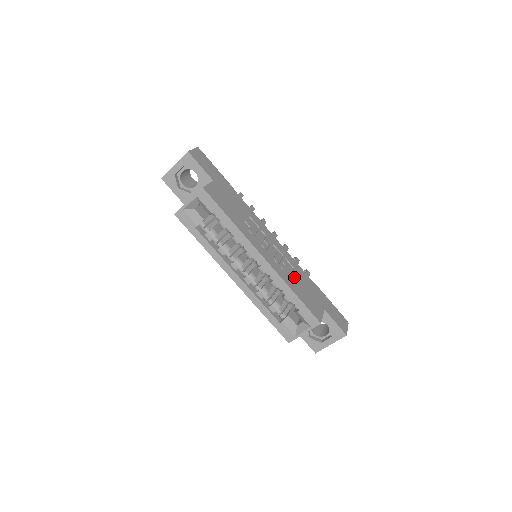
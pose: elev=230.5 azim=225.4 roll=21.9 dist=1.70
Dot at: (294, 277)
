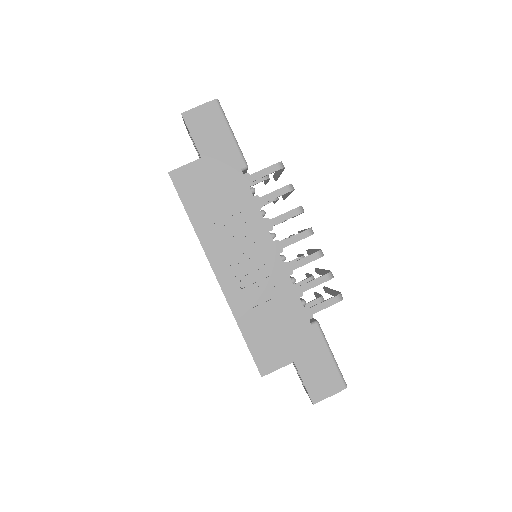
Dot at: (263, 308)
